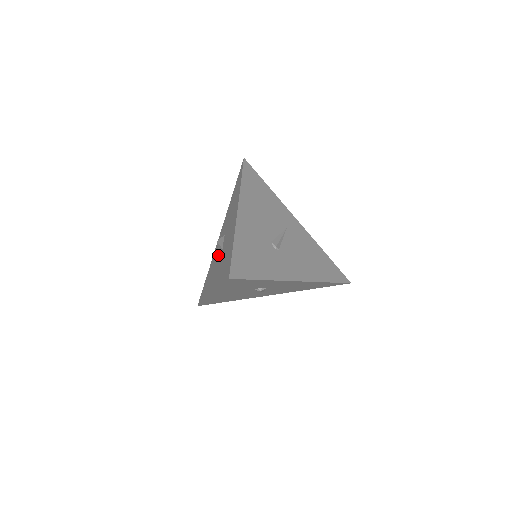
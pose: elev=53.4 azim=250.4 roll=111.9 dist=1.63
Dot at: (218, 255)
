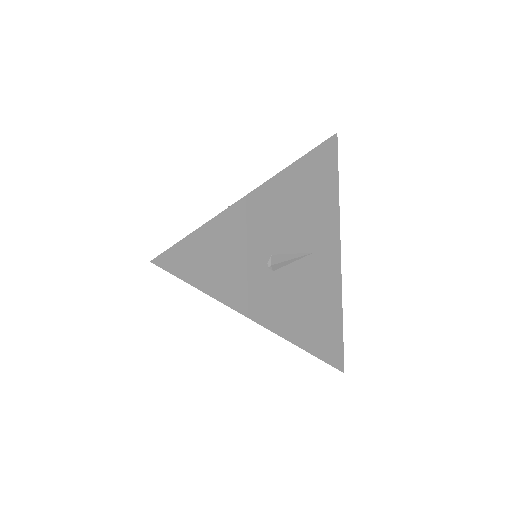
Dot at: occluded
